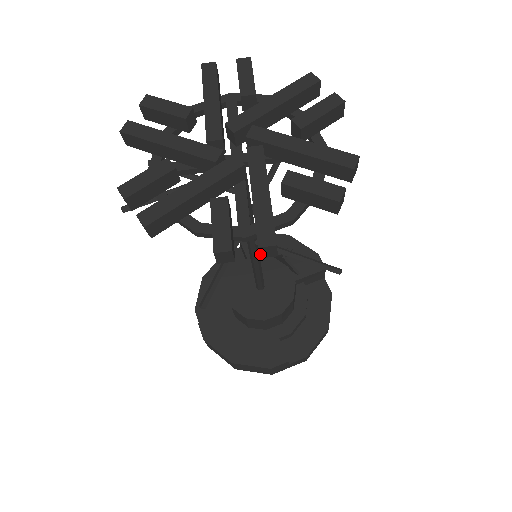
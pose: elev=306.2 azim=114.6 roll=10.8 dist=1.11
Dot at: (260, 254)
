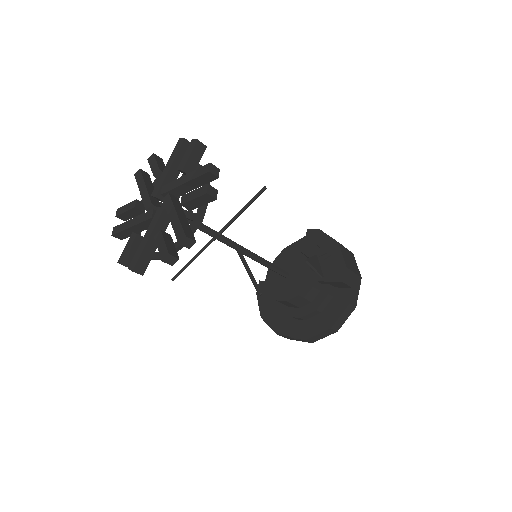
Dot at: occluded
